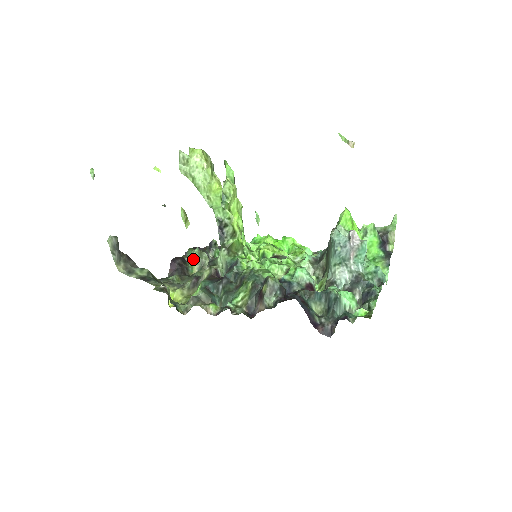
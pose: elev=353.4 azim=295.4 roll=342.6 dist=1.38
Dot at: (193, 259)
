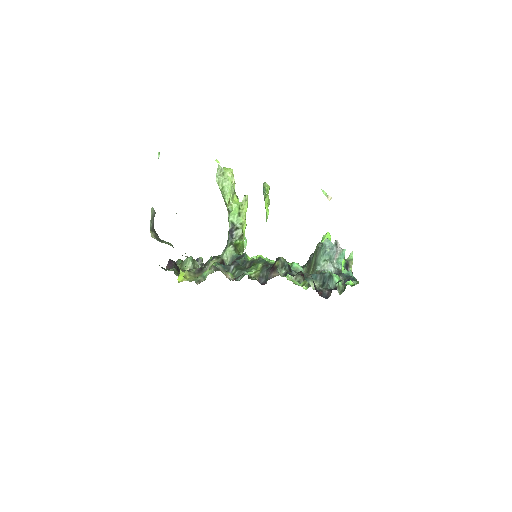
Dot at: (186, 264)
